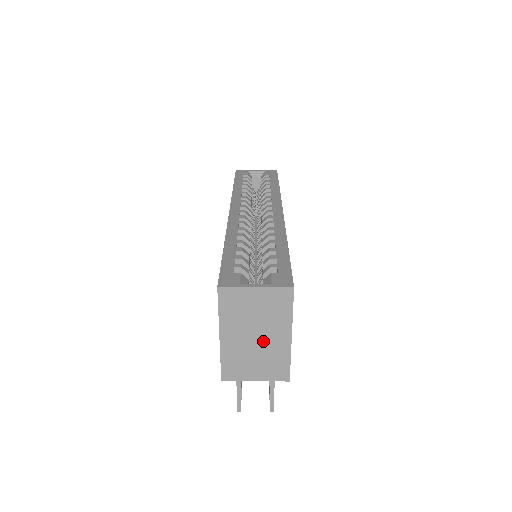
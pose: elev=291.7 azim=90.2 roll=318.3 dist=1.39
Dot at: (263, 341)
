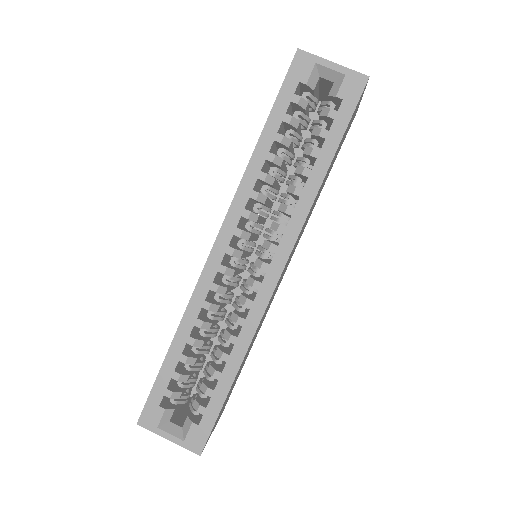
Dot at: occluded
